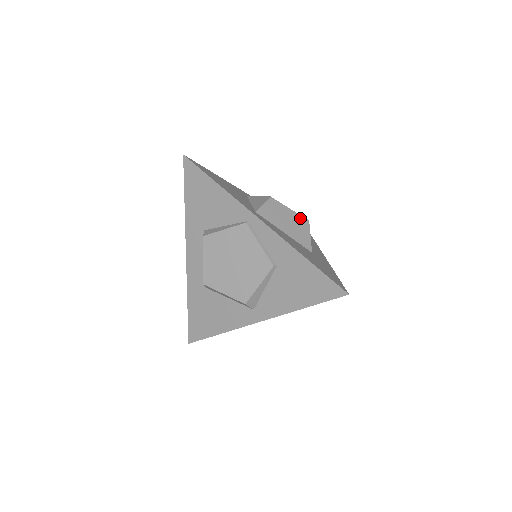
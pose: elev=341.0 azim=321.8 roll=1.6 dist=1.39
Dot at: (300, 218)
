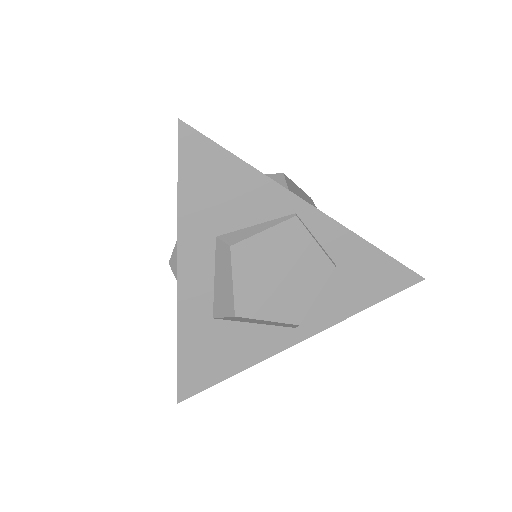
Dot at: (307, 197)
